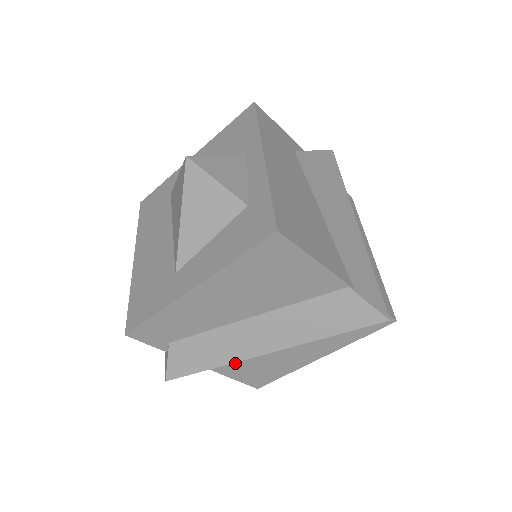
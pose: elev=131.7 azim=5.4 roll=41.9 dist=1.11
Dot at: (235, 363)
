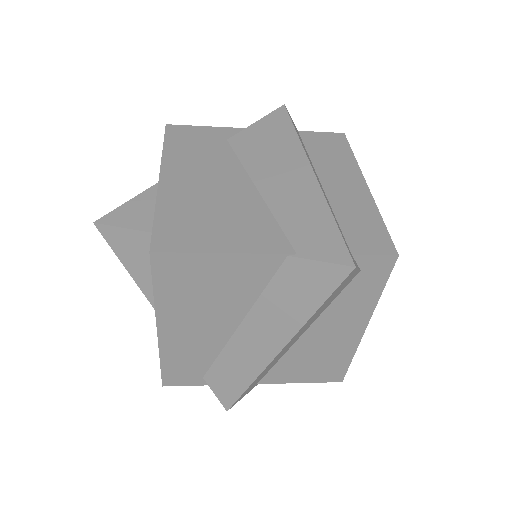
Dot at: (284, 369)
